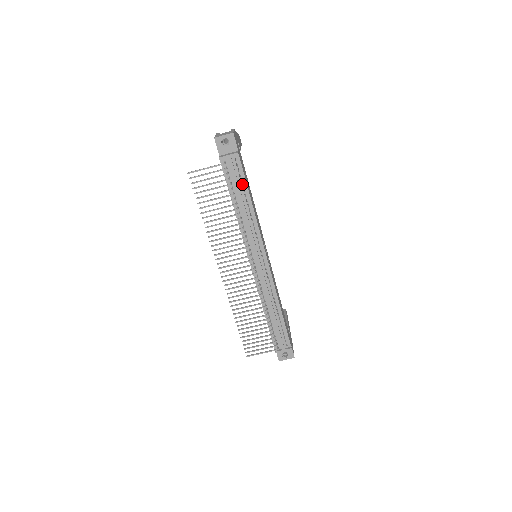
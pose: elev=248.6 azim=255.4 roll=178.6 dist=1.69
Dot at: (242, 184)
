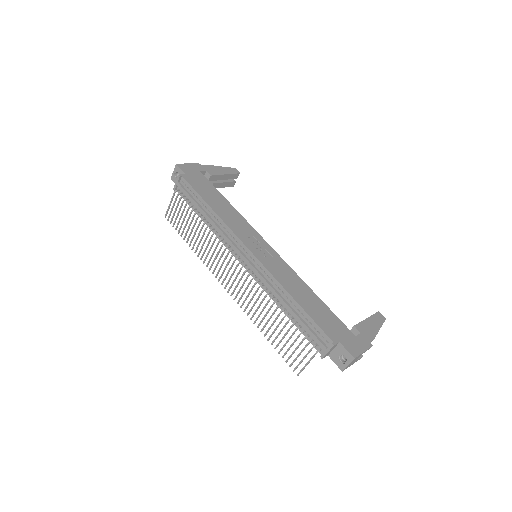
Dot at: occluded
